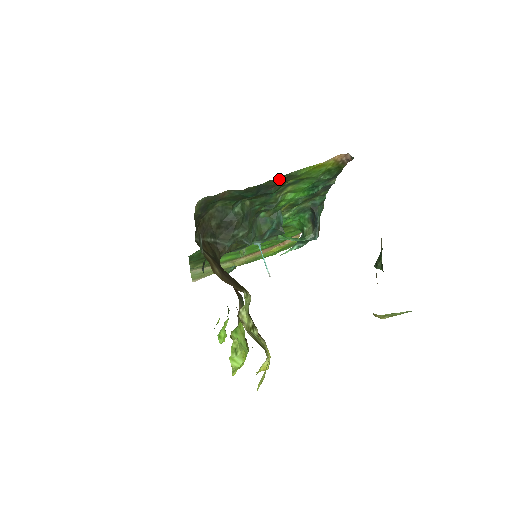
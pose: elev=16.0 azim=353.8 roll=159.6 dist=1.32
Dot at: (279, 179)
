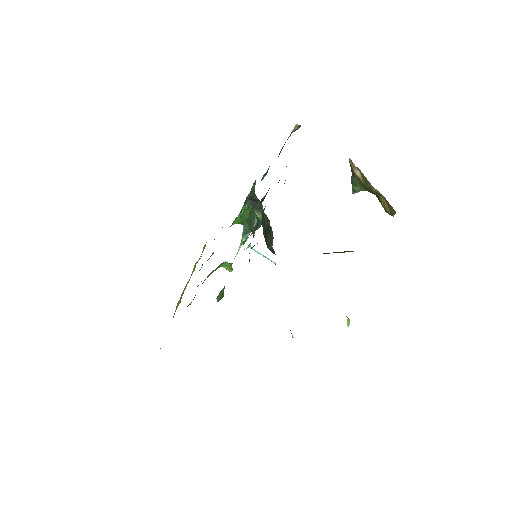
Dot at: occluded
